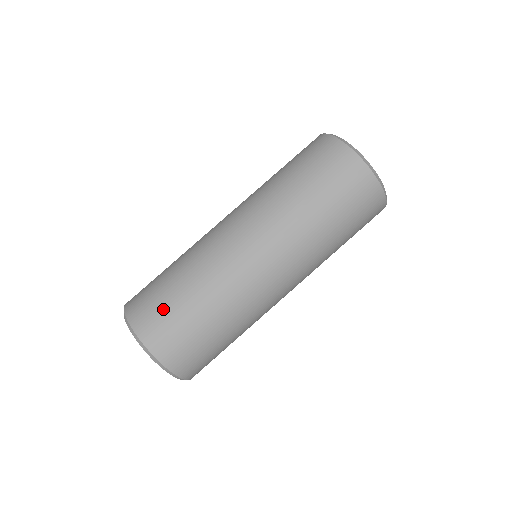
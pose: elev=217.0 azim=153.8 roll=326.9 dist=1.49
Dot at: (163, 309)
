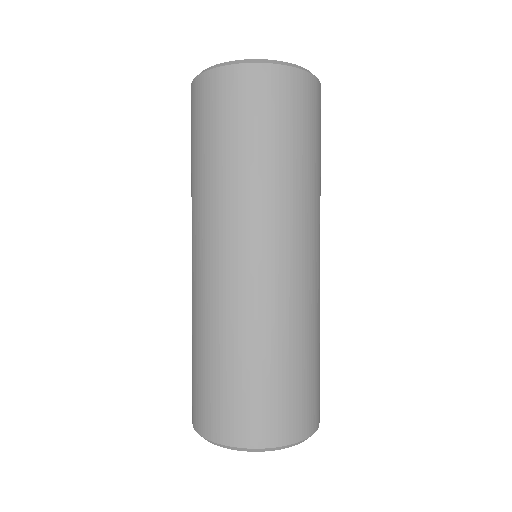
Dot at: (200, 390)
